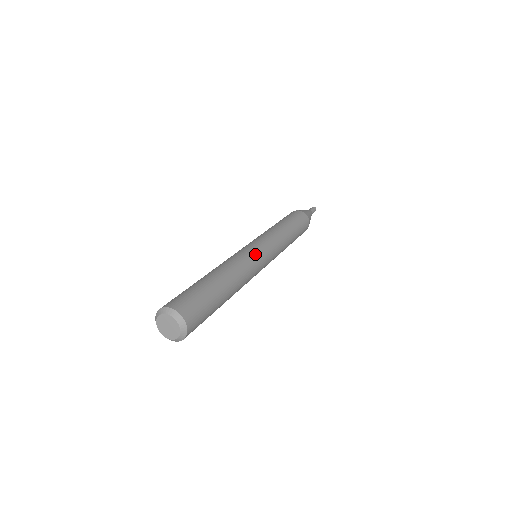
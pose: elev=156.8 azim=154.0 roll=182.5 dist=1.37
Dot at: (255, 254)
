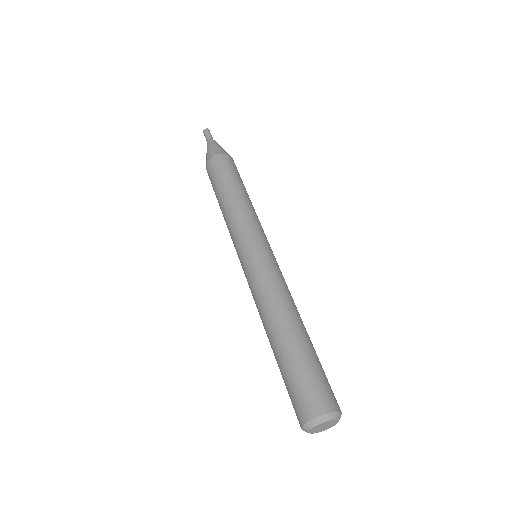
Dot at: occluded
